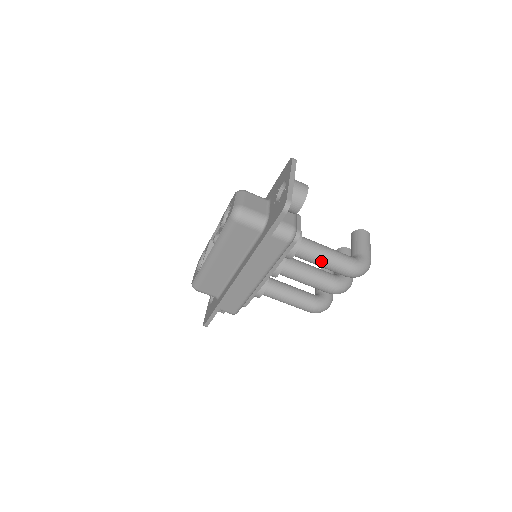
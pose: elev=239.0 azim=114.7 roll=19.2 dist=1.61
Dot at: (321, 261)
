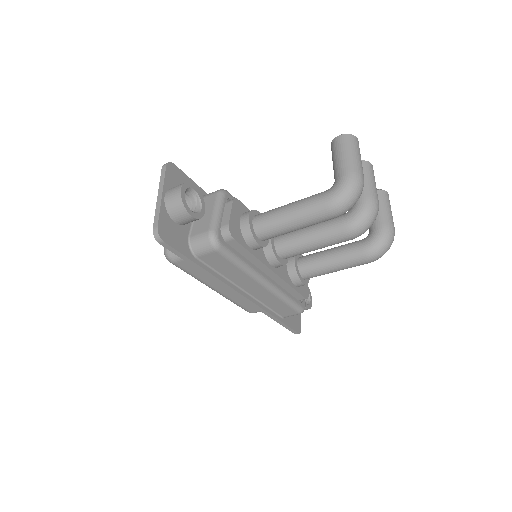
Dot at: (290, 227)
